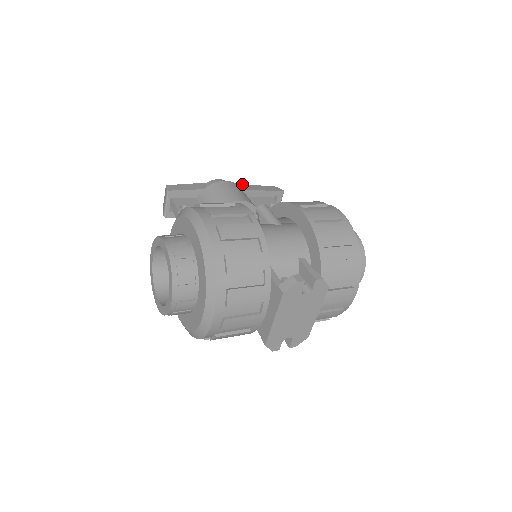
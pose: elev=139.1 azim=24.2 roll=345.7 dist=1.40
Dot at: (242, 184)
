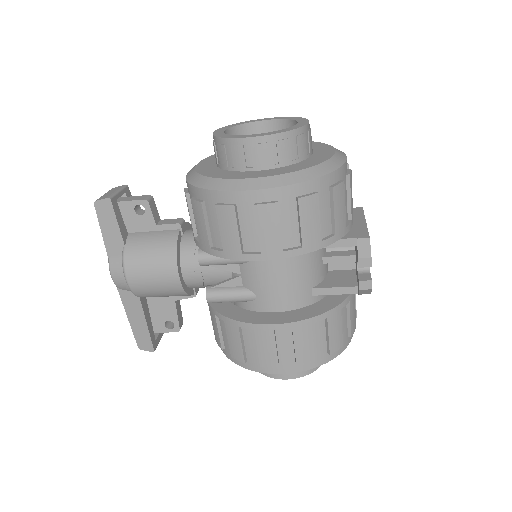
Dot at: occluded
